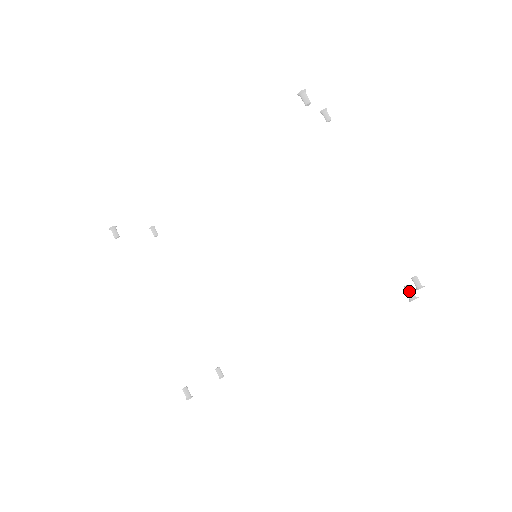
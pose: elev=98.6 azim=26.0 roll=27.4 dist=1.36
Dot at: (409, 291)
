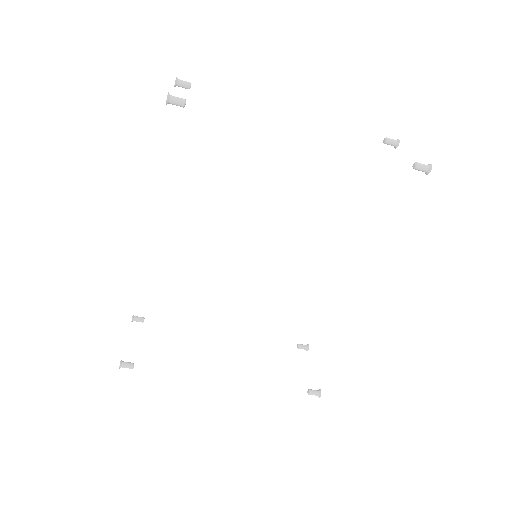
Dot at: (421, 167)
